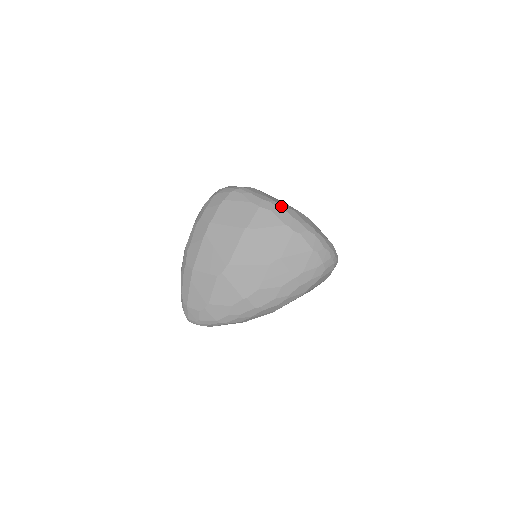
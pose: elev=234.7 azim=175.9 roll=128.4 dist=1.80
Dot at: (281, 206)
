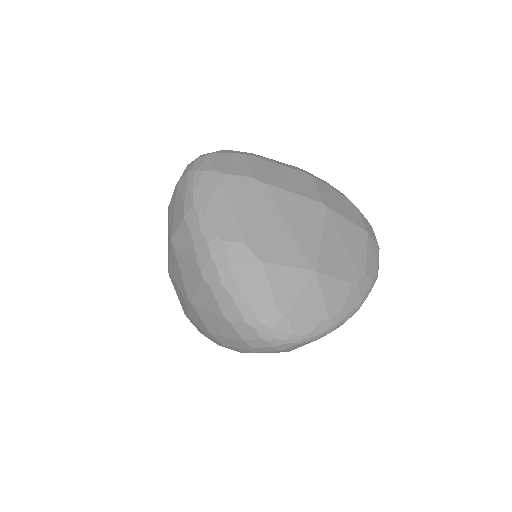
Dot at: (208, 228)
